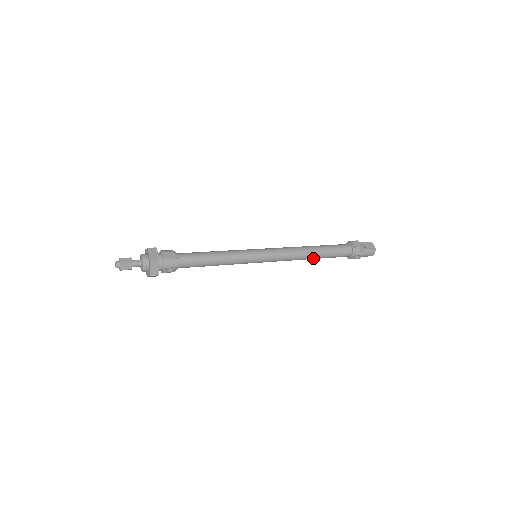
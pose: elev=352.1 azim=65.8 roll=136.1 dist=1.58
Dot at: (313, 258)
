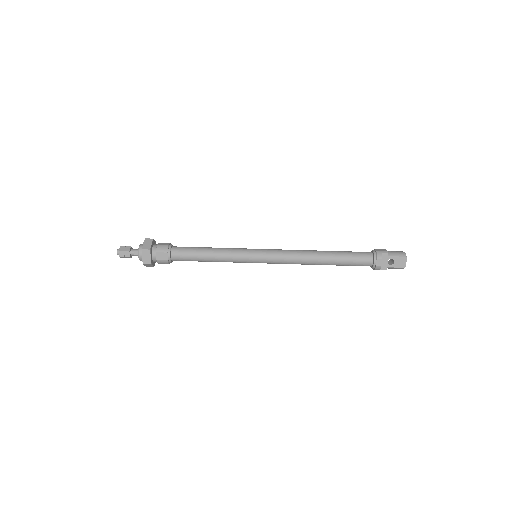
Dot at: occluded
